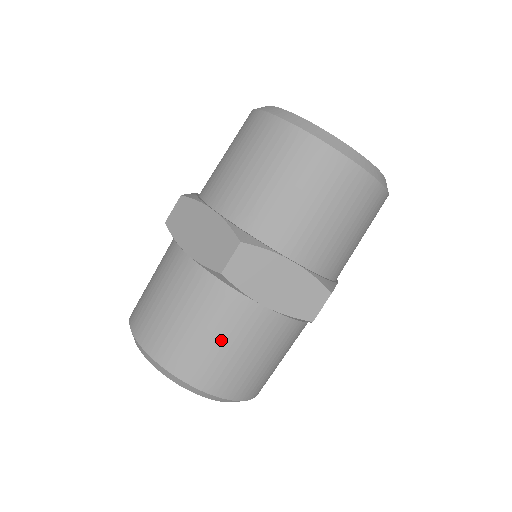
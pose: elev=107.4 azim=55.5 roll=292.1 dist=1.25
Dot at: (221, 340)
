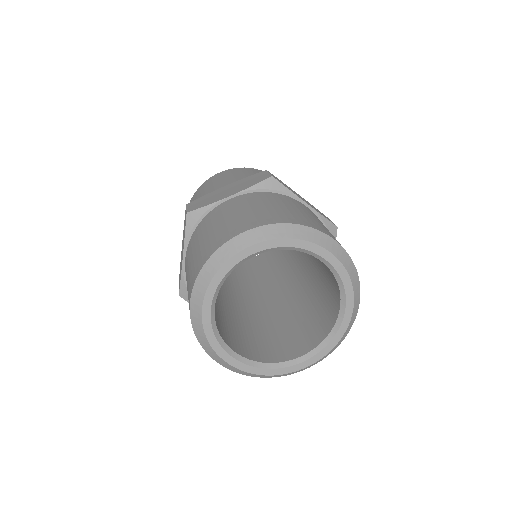
Dot at: occluded
